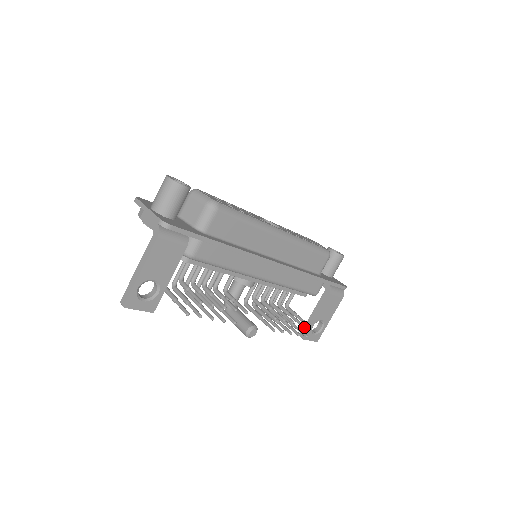
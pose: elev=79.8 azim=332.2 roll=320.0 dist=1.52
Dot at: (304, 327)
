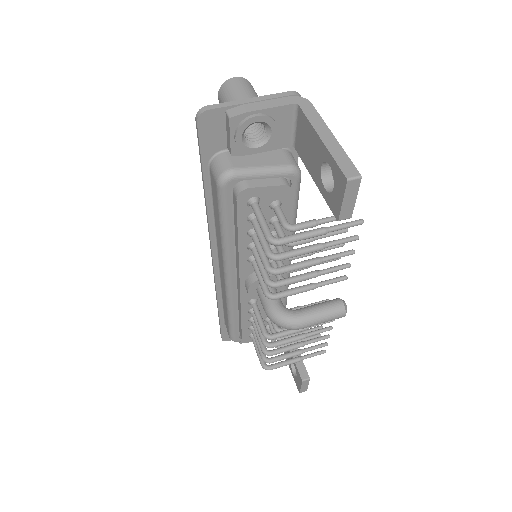
Dot at: (298, 368)
